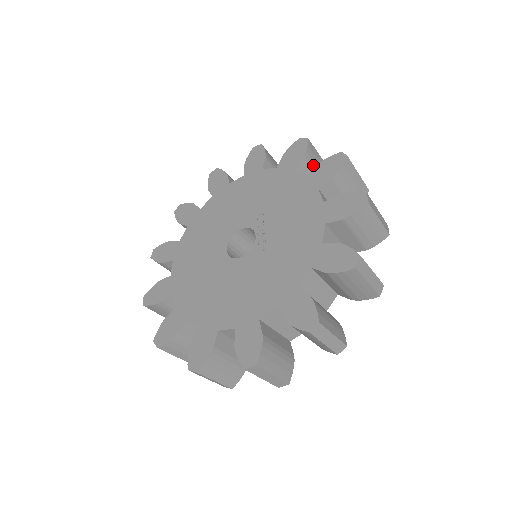
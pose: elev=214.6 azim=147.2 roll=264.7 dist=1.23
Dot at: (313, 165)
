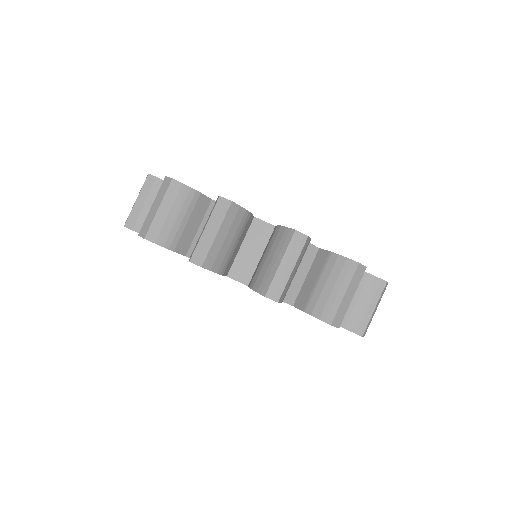
Dot at: occluded
